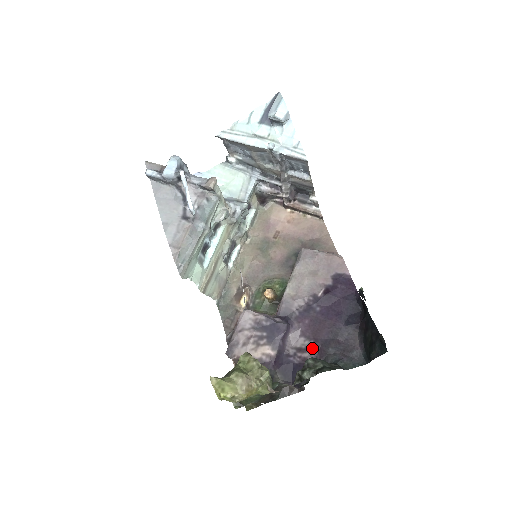
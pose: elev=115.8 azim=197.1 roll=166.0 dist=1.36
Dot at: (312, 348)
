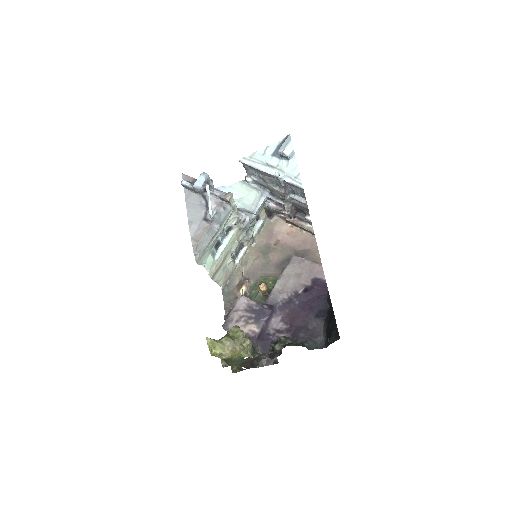
Dot at: (288, 331)
